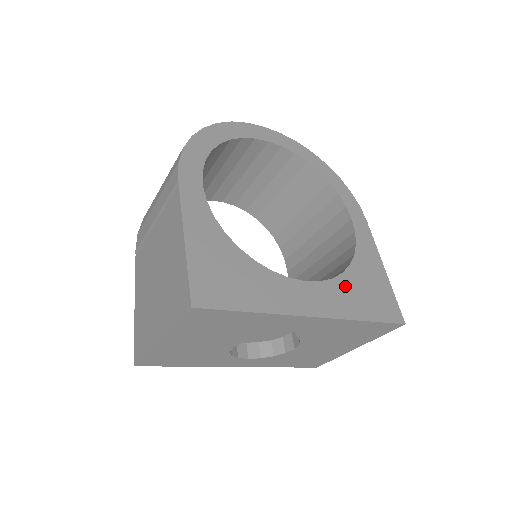
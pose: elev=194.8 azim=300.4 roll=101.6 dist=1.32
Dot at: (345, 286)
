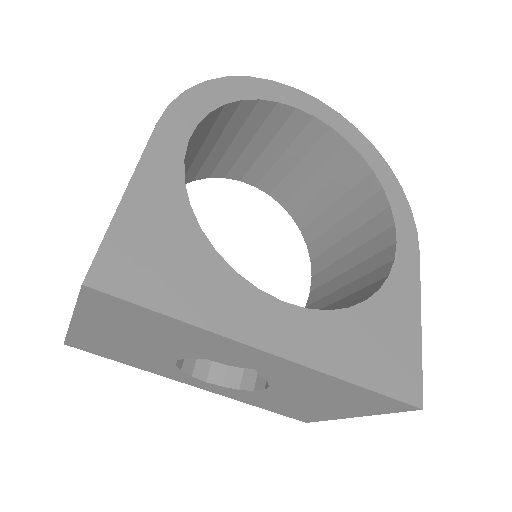
Dot at: (345, 326)
